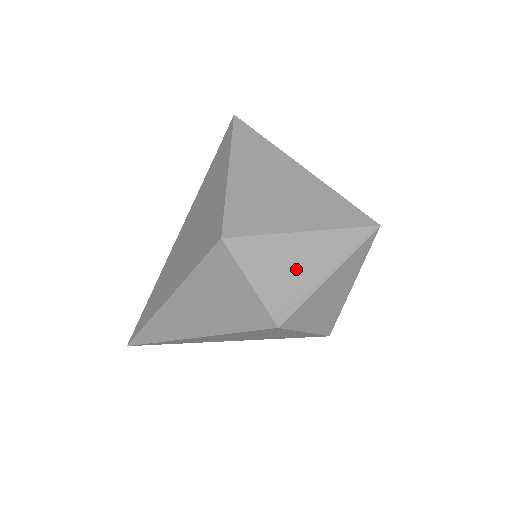
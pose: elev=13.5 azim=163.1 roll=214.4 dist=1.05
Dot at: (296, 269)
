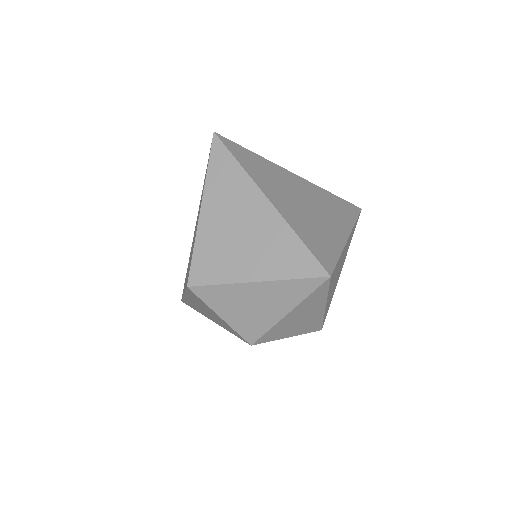
Dot at: (256, 308)
